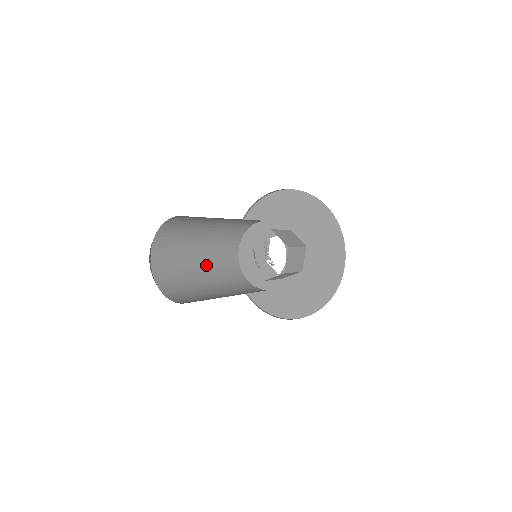
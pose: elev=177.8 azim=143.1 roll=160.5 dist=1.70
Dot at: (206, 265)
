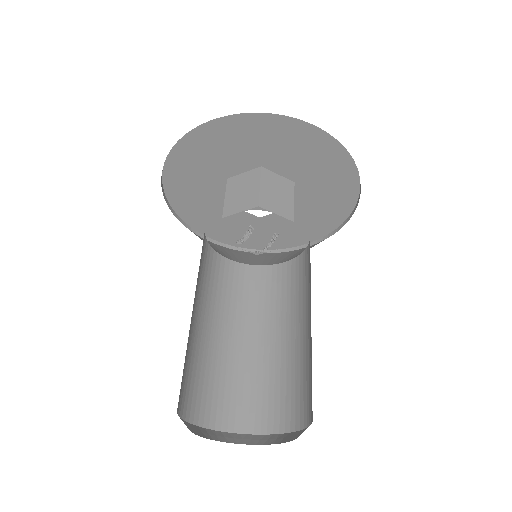
Dot at: occluded
